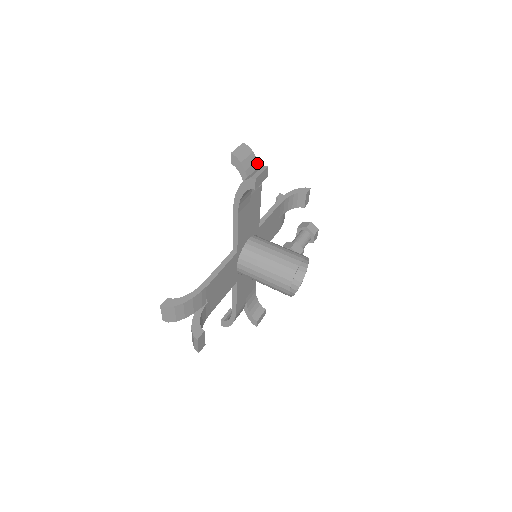
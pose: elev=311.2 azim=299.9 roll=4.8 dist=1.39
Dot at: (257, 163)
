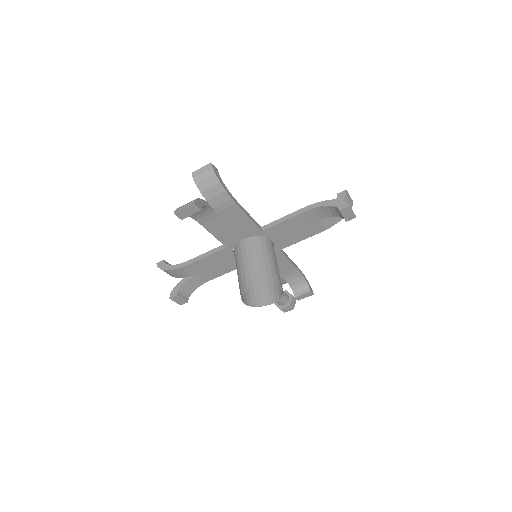
Dot at: occluded
